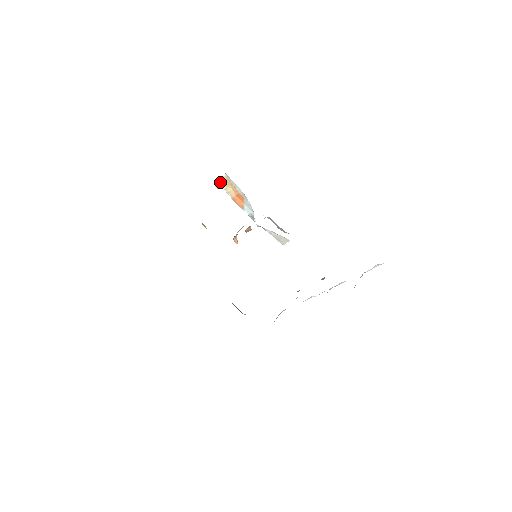
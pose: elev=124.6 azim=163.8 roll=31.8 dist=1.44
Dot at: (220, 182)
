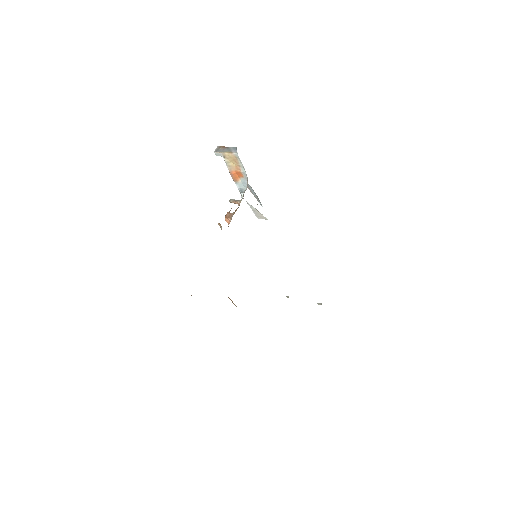
Dot at: (224, 154)
